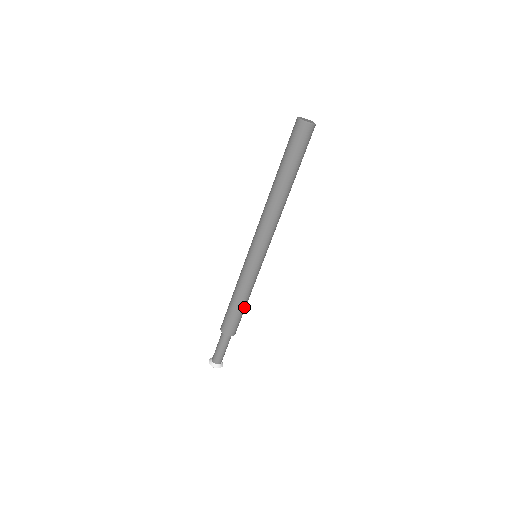
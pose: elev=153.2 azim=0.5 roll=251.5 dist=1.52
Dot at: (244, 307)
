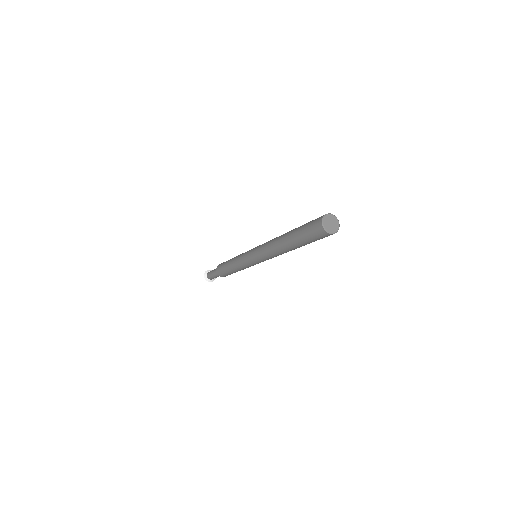
Dot at: occluded
